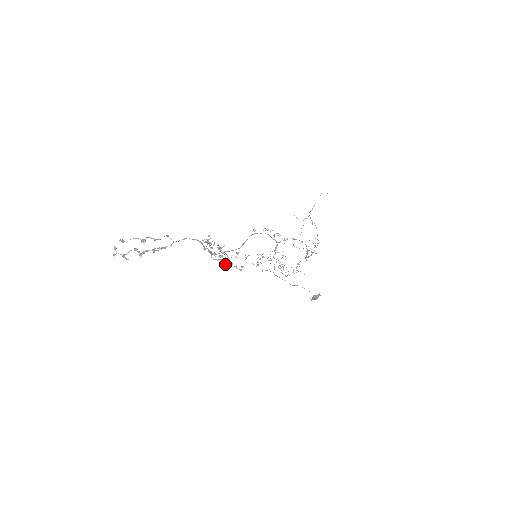
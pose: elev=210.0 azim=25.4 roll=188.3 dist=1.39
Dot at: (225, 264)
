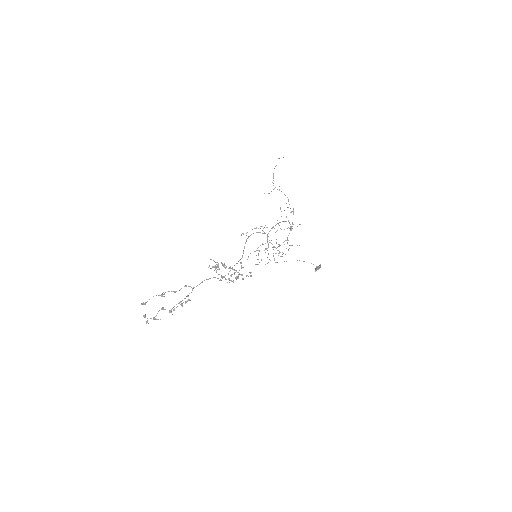
Dot at: occluded
